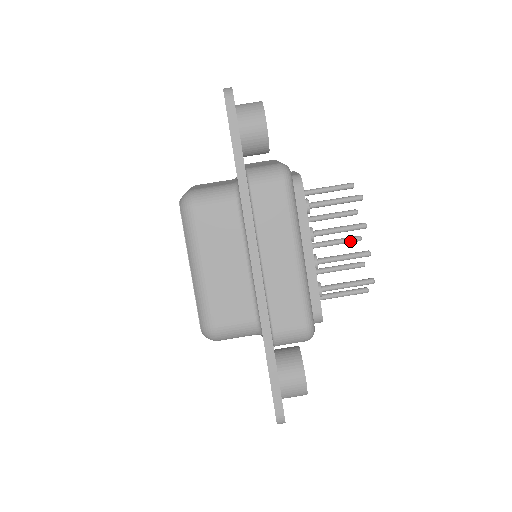
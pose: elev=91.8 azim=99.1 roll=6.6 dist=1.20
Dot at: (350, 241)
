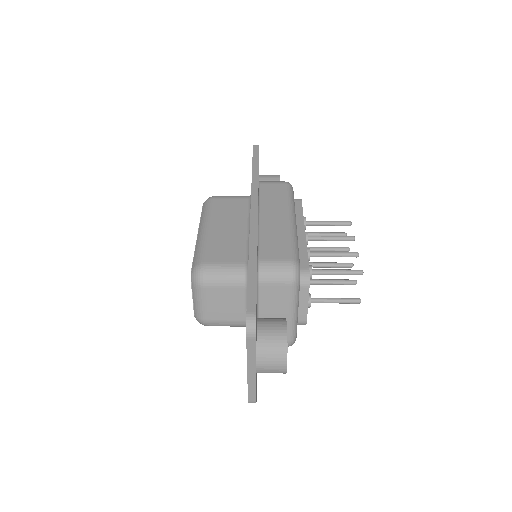
Dot at: (343, 264)
